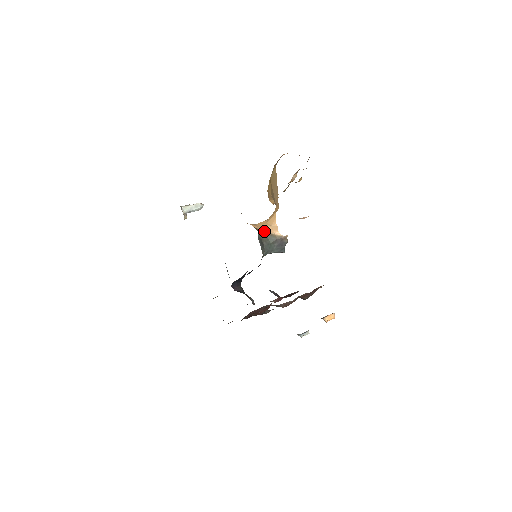
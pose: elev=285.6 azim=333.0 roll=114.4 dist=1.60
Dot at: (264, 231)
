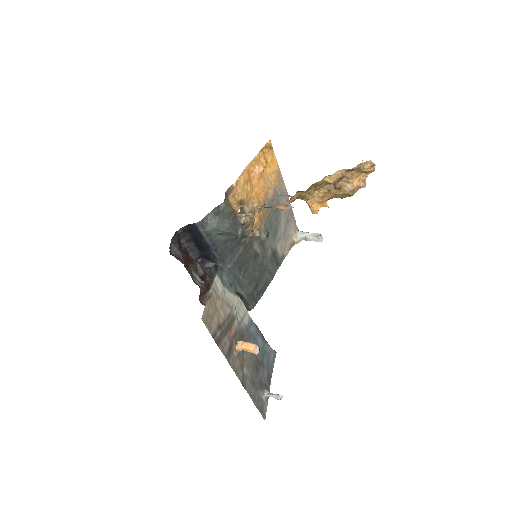
Dot at: (234, 207)
